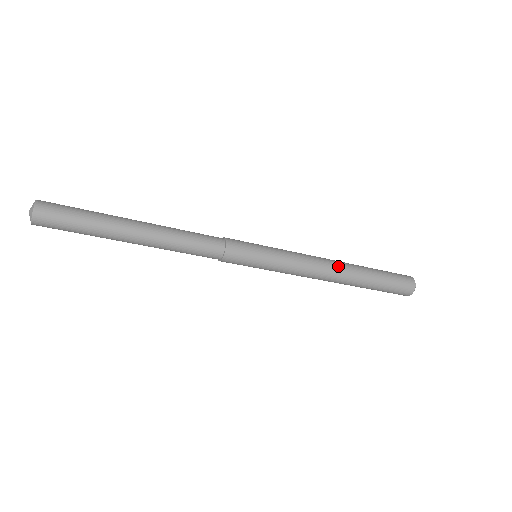
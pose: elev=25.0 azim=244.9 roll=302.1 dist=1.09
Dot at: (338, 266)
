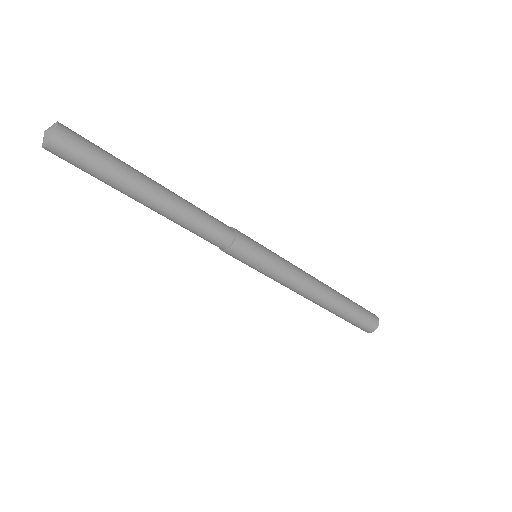
Dot at: (321, 282)
